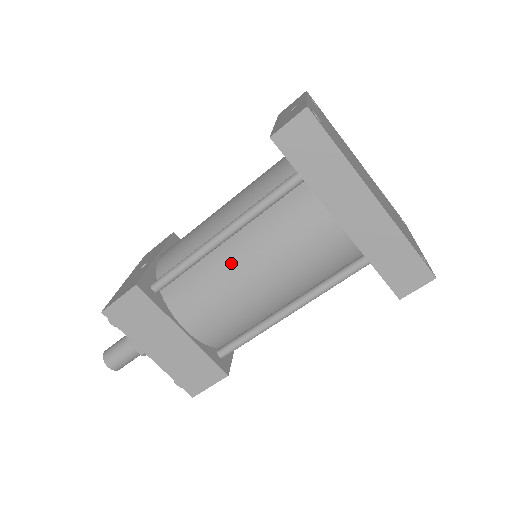
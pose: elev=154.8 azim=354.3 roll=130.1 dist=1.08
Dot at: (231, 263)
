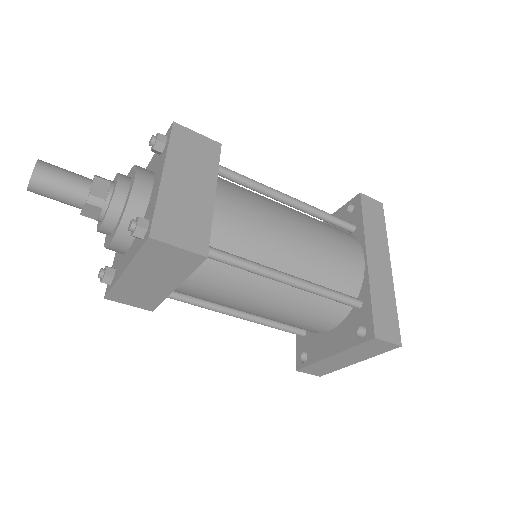
Dot at: (285, 210)
